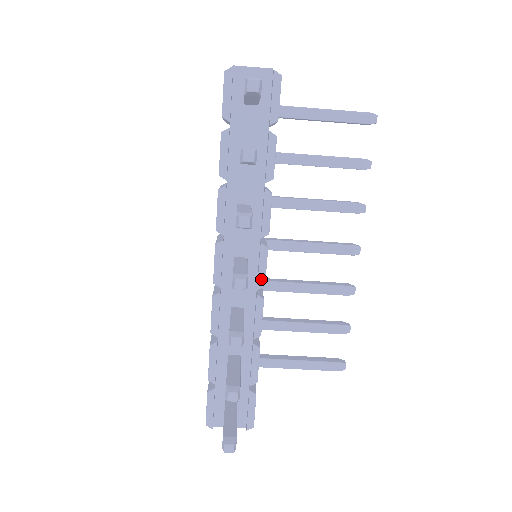
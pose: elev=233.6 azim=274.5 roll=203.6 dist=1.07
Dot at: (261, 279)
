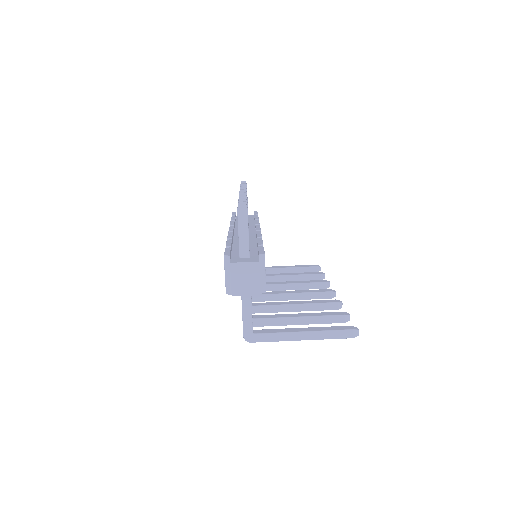
Dot at: (258, 229)
